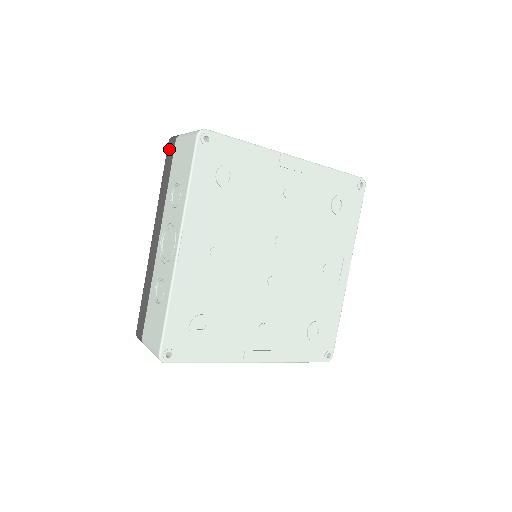
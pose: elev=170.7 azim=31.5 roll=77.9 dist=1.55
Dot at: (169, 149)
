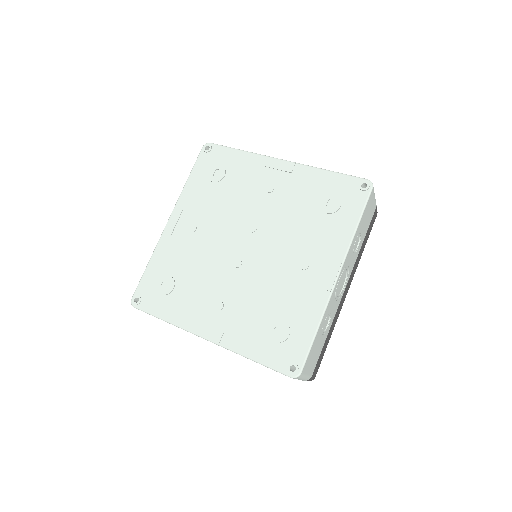
Dot at: occluded
